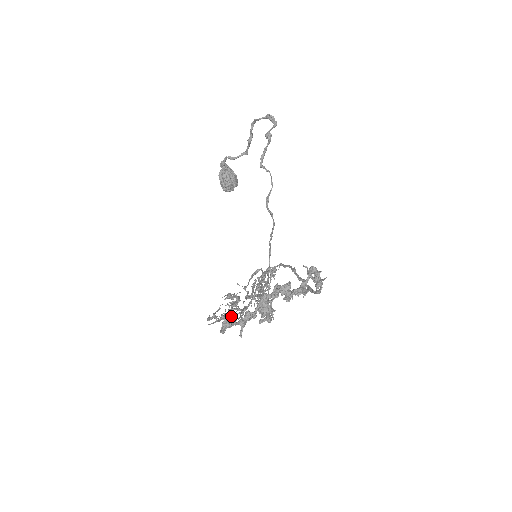
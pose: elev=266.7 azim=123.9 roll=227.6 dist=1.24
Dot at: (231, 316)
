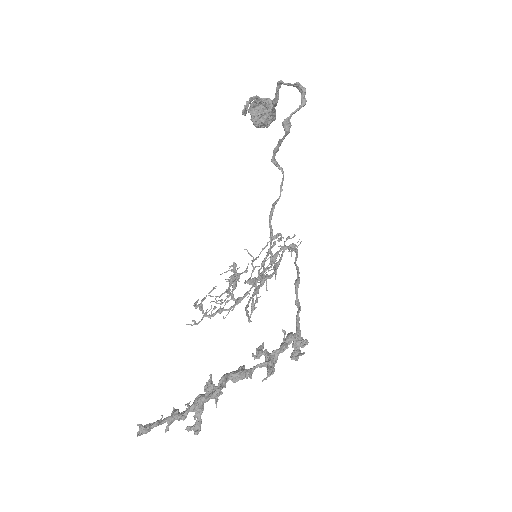
Dot at: occluded
